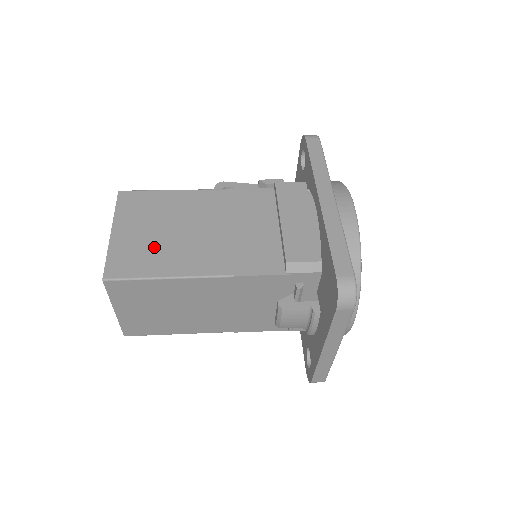
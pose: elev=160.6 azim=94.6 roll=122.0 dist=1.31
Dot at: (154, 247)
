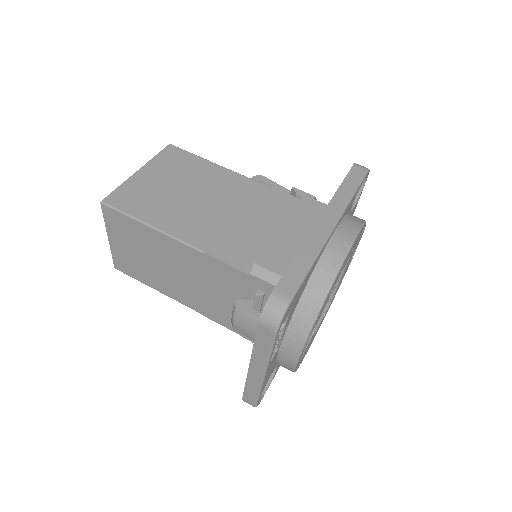
Dot at: (159, 197)
